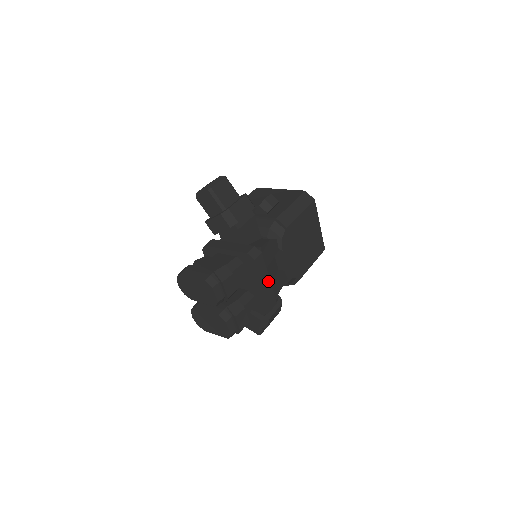
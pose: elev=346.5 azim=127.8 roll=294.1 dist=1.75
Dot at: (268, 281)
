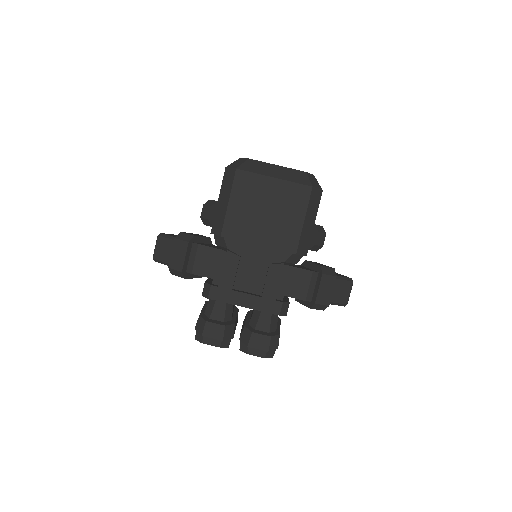
Dot at: (247, 296)
